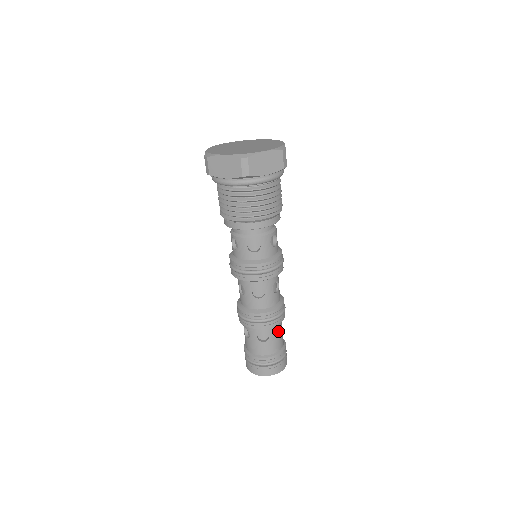
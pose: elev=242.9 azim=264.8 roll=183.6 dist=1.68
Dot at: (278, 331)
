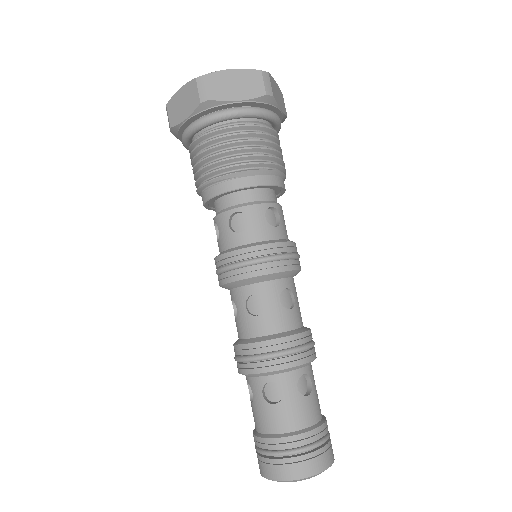
Dot at: (305, 390)
